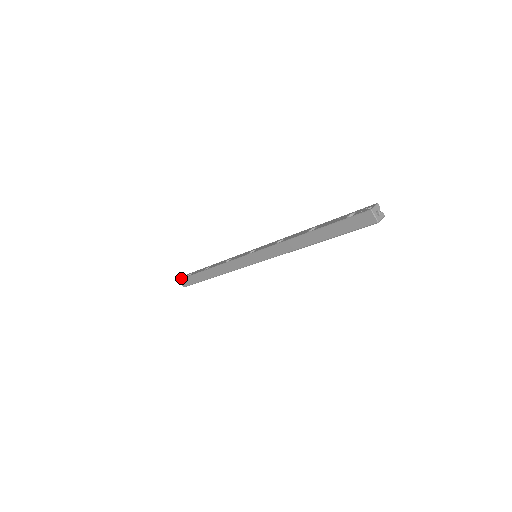
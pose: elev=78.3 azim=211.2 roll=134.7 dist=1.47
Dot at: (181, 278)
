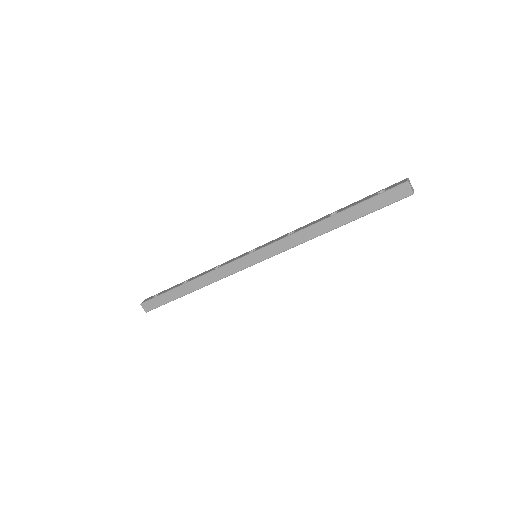
Dot at: (144, 301)
